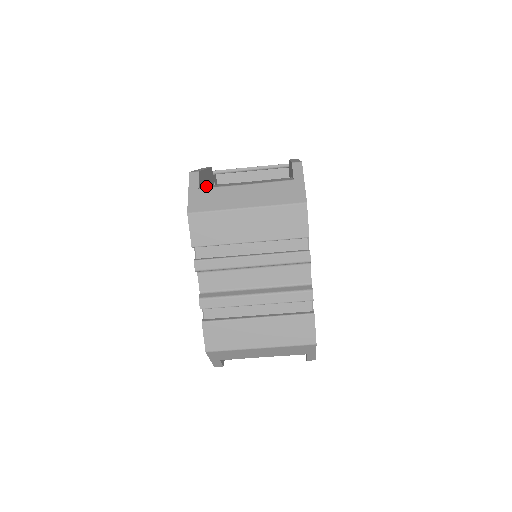
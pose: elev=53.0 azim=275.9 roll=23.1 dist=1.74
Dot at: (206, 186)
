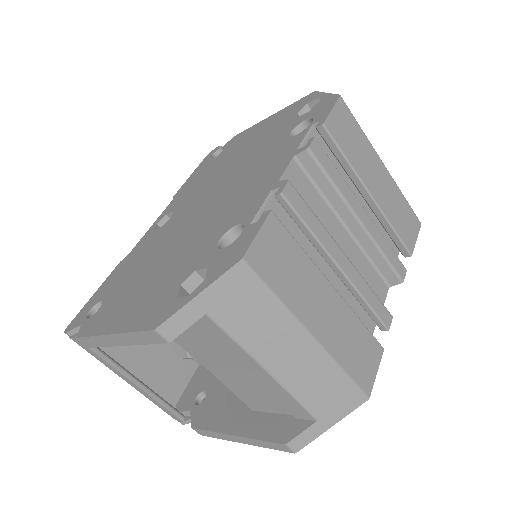
Dot at: occluded
